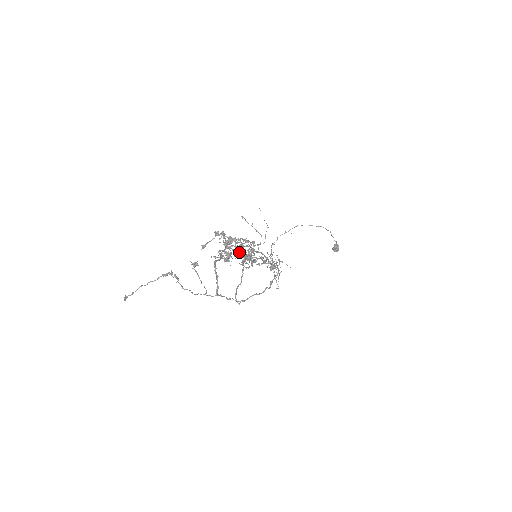
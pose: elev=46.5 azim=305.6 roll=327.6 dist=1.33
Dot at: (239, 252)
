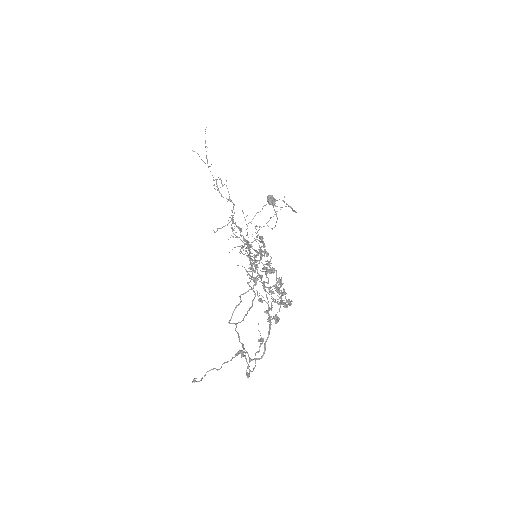
Dot at: occluded
